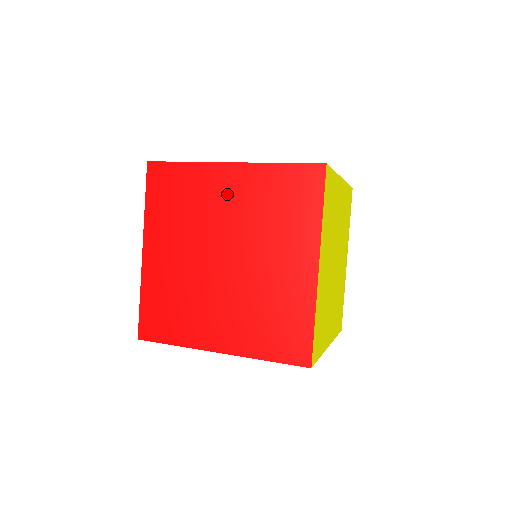
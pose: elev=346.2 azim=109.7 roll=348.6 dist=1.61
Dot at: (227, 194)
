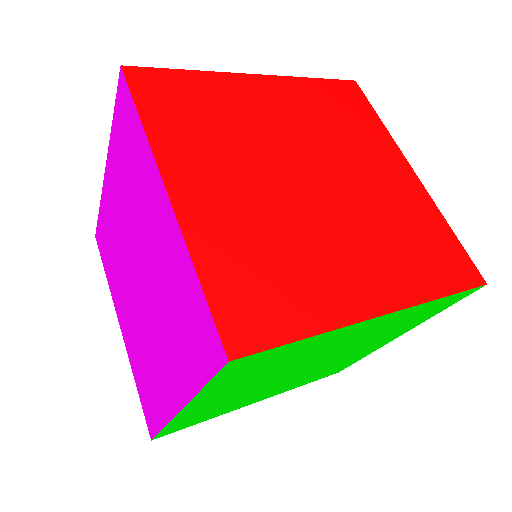
Dot at: (271, 105)
